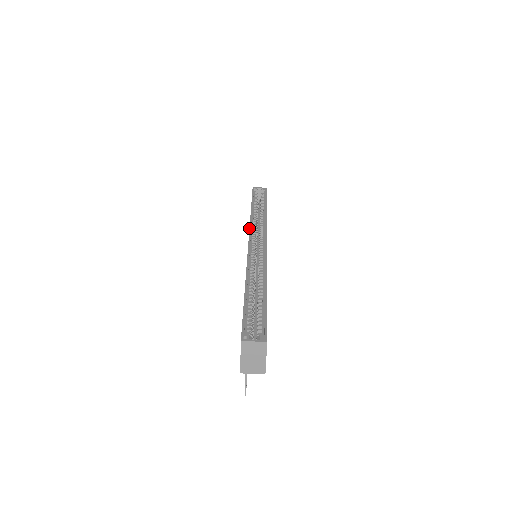
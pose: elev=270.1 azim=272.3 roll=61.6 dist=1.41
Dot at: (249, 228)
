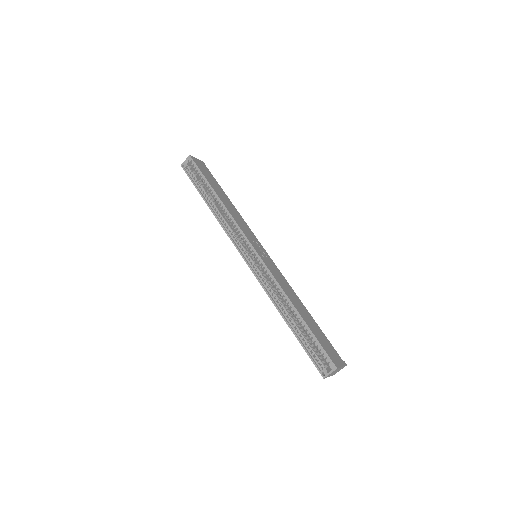
Dot at: occluded
